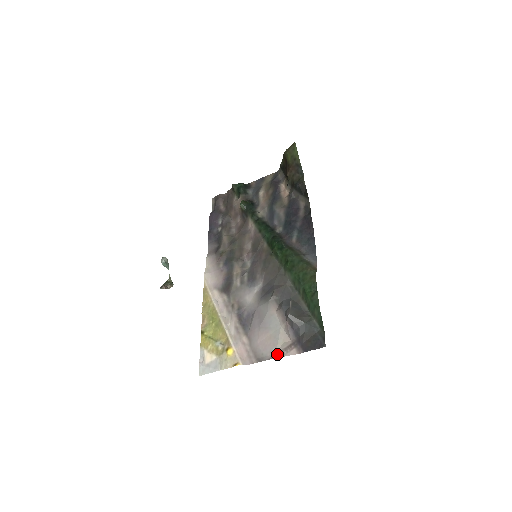
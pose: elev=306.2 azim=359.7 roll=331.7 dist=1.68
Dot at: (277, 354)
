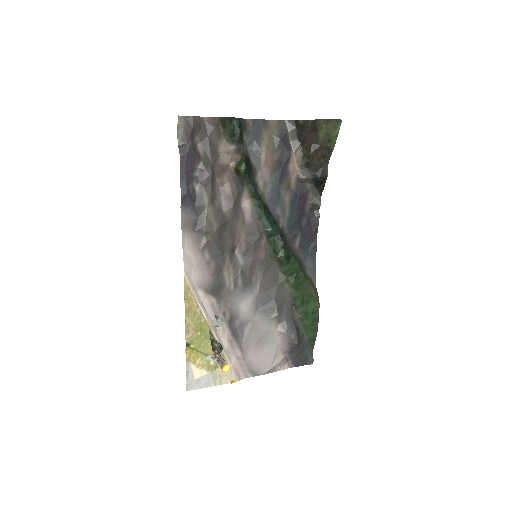
Dot at: (272, 369)
